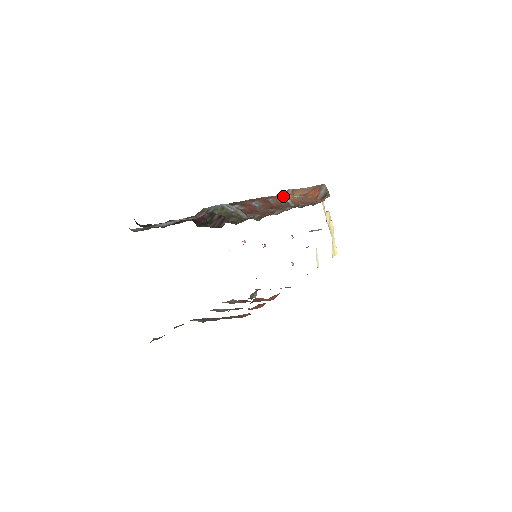
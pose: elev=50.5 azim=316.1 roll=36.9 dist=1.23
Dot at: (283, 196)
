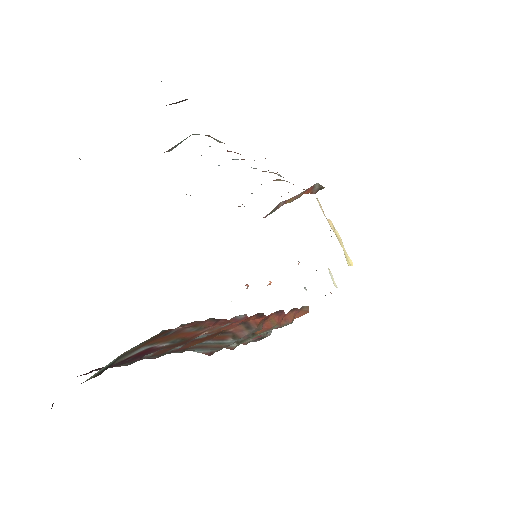
Dot at: occluded
